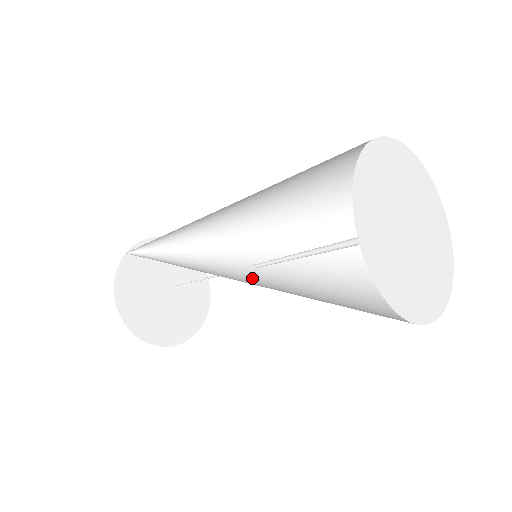
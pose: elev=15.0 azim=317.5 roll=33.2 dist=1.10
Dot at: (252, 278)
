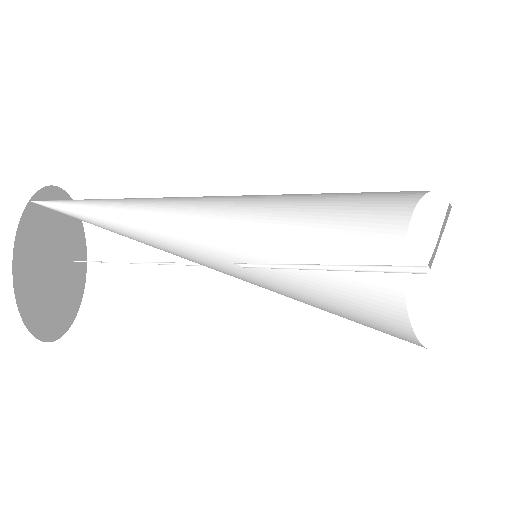
Dot at: (248, 279)
